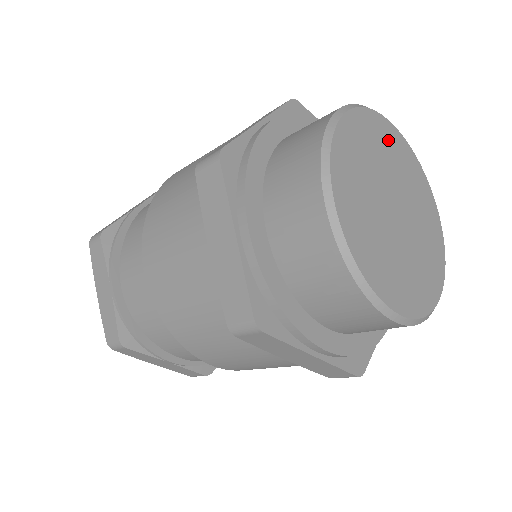
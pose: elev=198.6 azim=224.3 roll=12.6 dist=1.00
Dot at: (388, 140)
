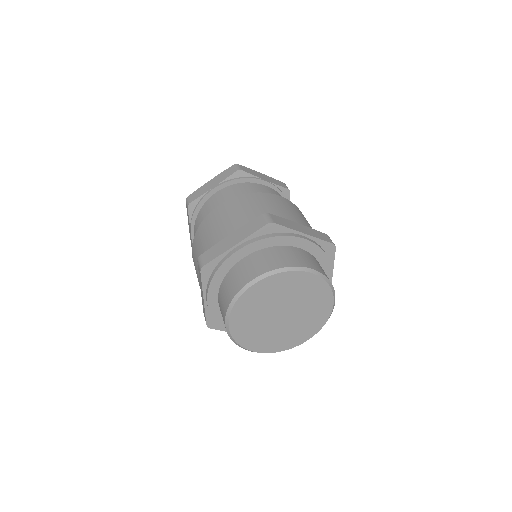
Dot at: (295, 283)
